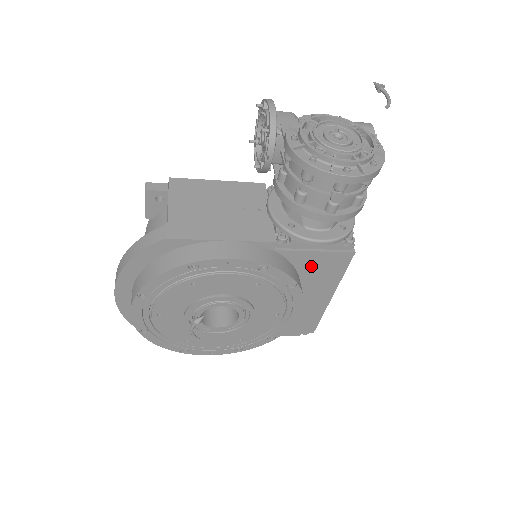
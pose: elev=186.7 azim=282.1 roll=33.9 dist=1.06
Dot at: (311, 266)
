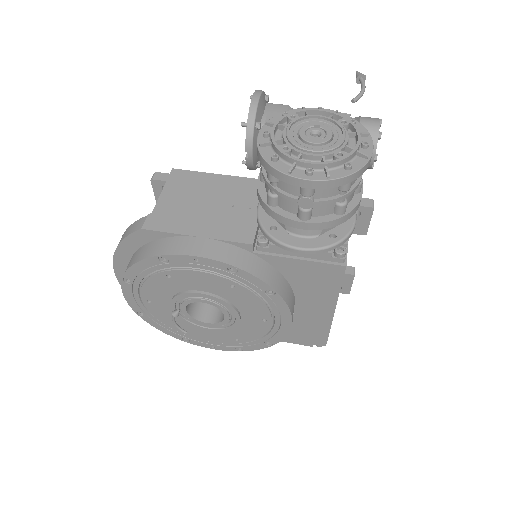
Dot at: (299, 274)
